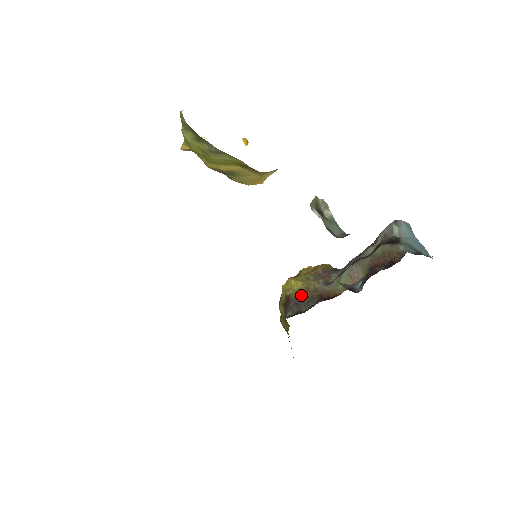
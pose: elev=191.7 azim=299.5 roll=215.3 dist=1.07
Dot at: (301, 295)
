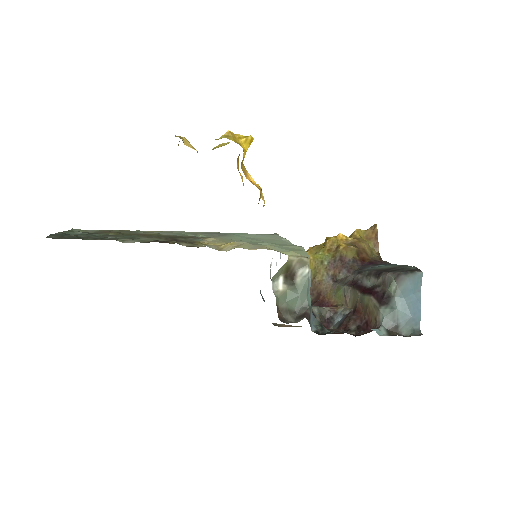
Dot at: occluded
